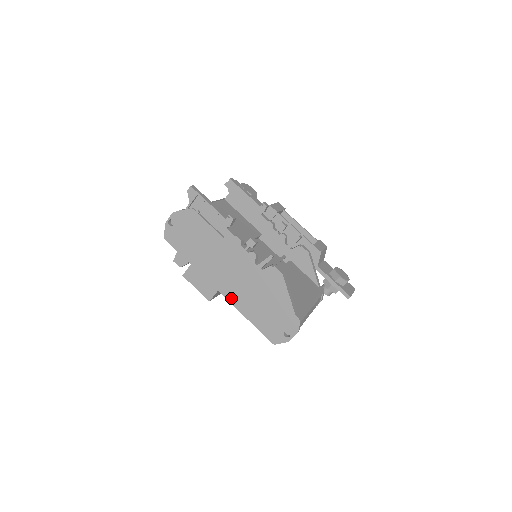
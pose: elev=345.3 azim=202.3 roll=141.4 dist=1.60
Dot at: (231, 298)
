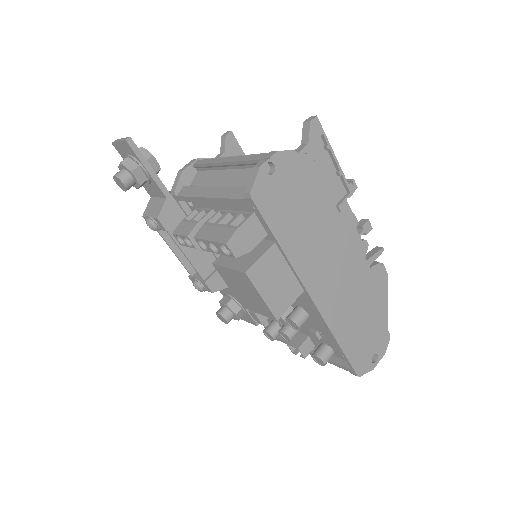
Dot at: (326, 311)
